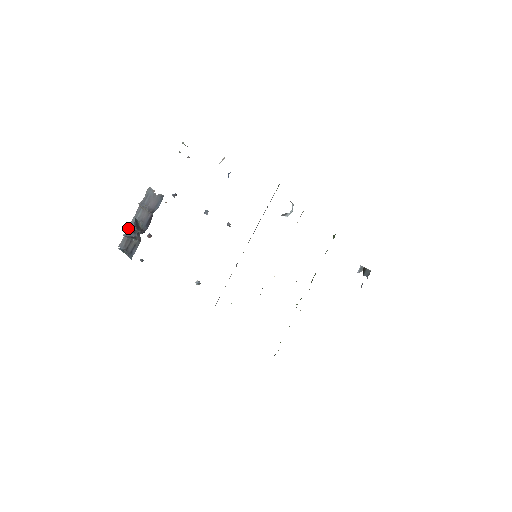
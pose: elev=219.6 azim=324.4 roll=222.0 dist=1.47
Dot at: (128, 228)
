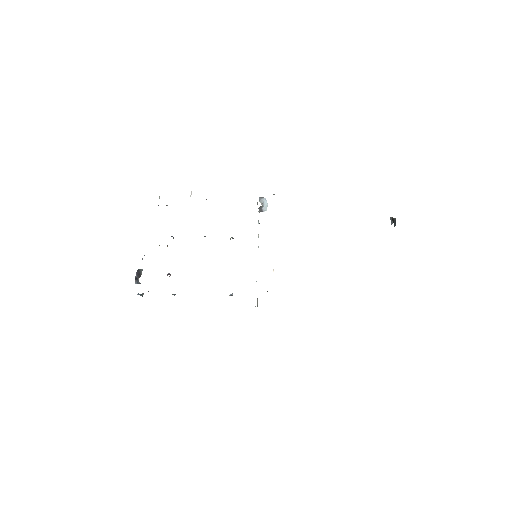
Dot at: occluded
